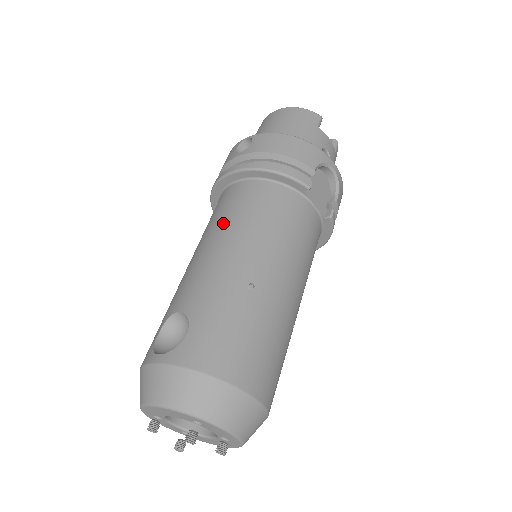
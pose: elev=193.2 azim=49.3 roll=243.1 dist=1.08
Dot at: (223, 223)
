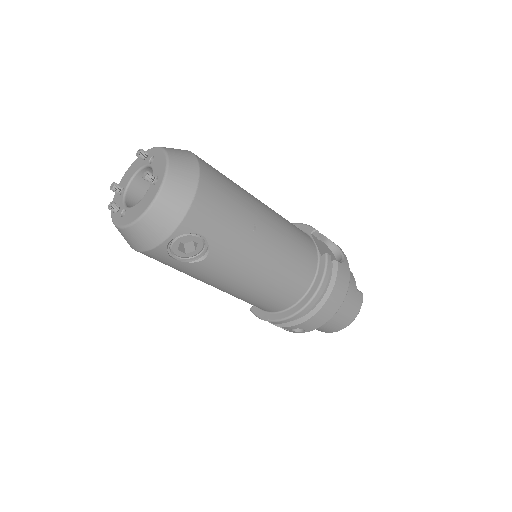
Dot at: occluded
